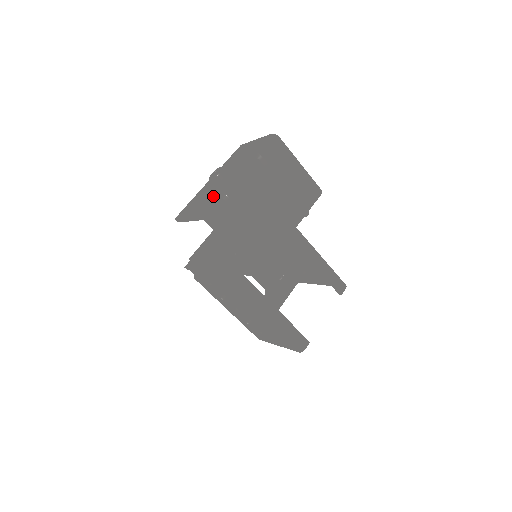
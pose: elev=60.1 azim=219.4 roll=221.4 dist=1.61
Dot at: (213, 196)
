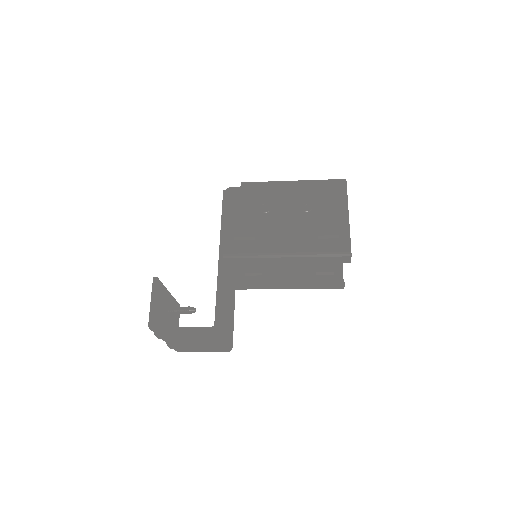
Dot at: occluded
